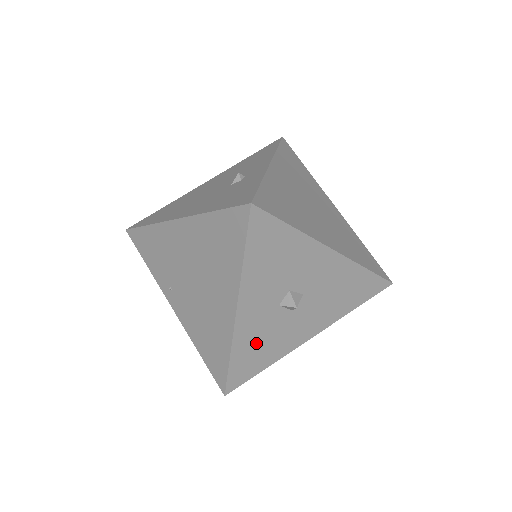
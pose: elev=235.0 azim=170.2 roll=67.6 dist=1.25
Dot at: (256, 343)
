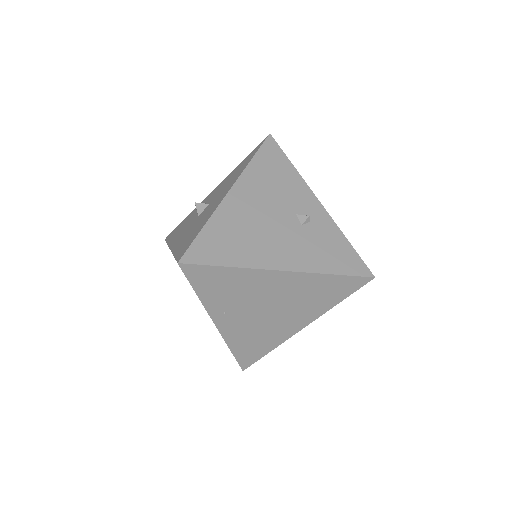
Dot at: occluded
